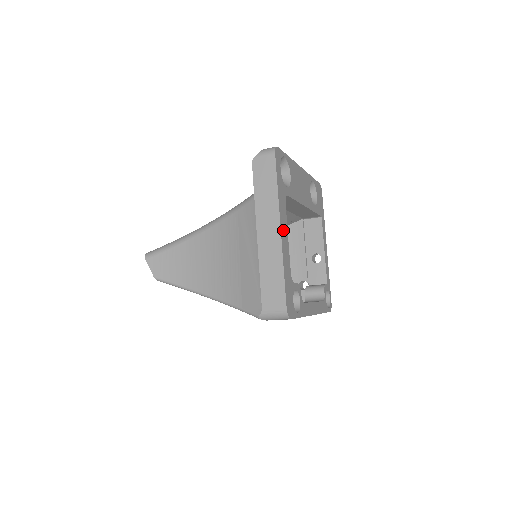
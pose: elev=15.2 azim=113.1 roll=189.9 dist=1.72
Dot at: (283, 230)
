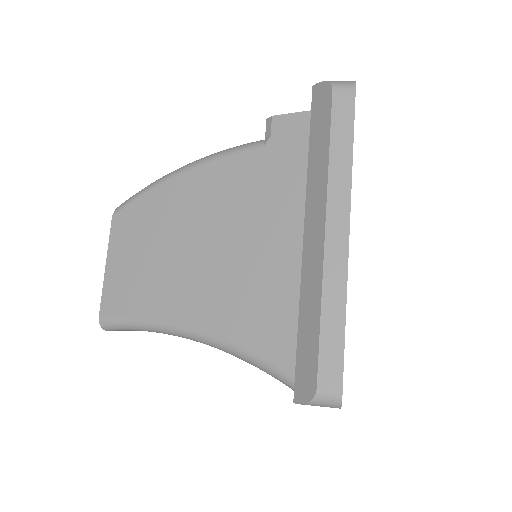
Dot at: occluded
